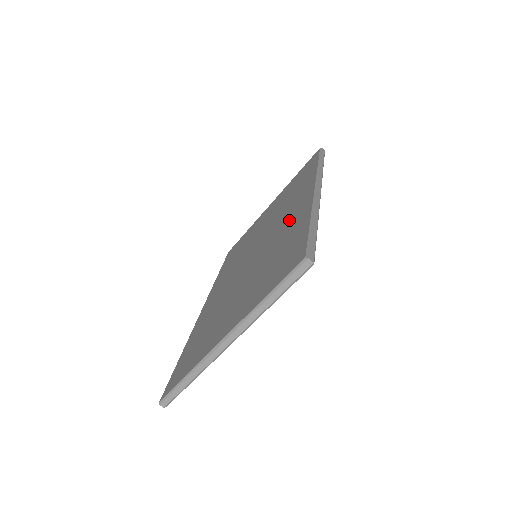
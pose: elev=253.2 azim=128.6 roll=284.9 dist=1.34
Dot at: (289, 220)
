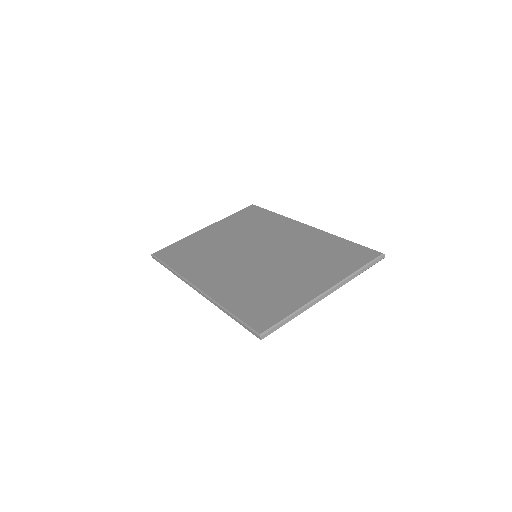
Dot at: (299, 238)
